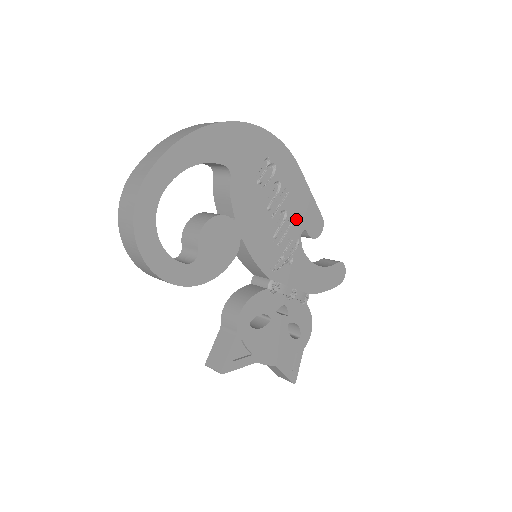
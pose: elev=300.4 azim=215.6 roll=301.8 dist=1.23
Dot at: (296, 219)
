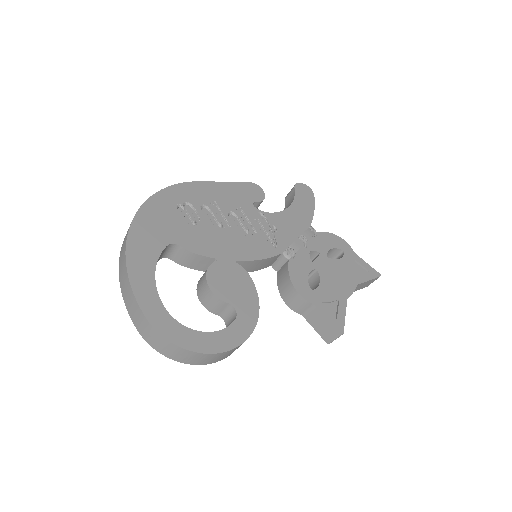
Dot at: (241, 206)
